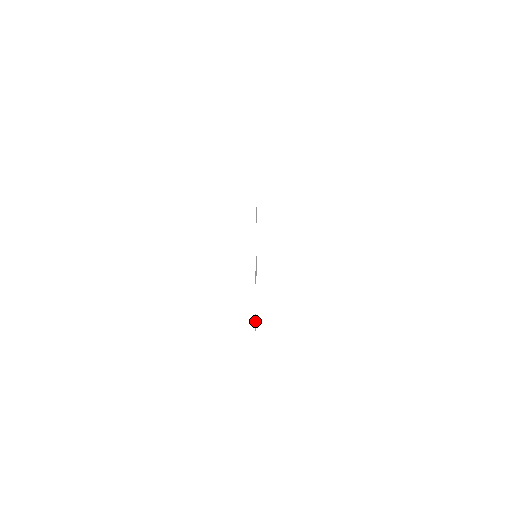
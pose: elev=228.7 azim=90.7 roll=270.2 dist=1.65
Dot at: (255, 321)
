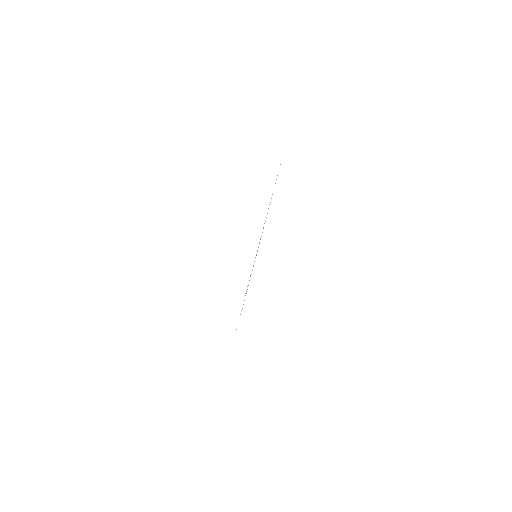
Dot at: occluded
